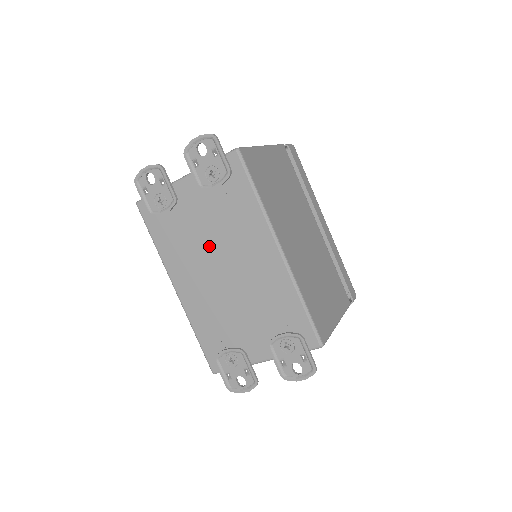
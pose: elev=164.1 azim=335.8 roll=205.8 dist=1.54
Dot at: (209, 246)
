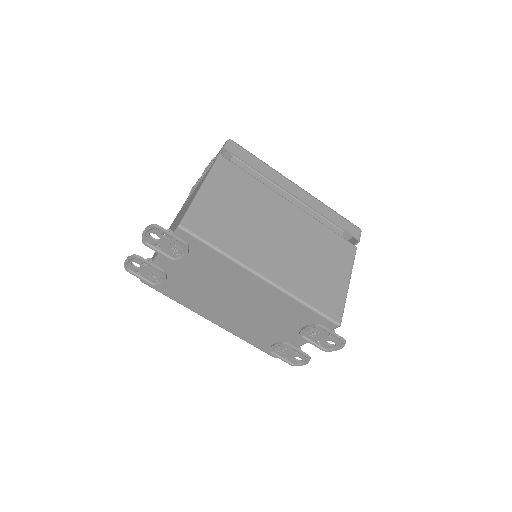
Dot at: (211, 291)
